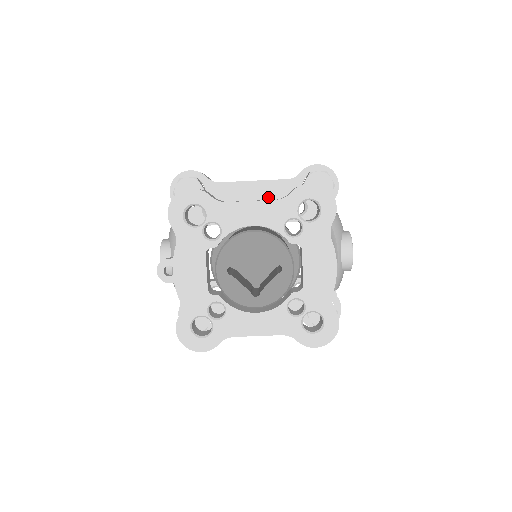
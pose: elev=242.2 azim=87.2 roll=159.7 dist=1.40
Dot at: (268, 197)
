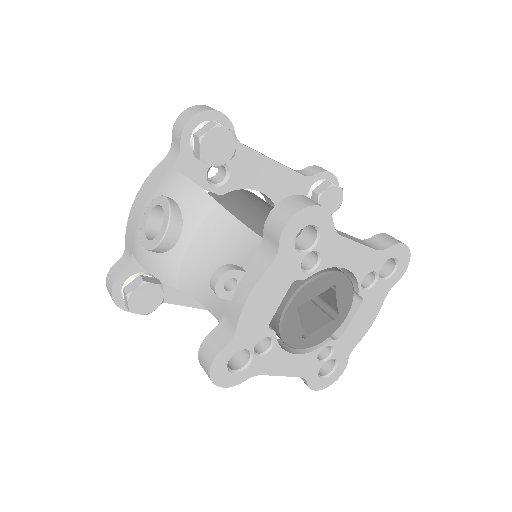
Dot at: (278, 185)
